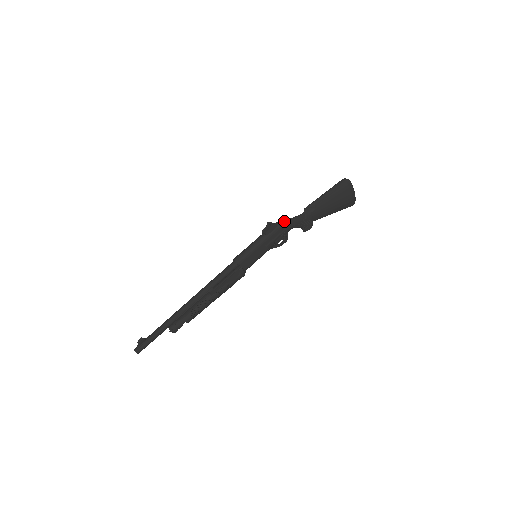
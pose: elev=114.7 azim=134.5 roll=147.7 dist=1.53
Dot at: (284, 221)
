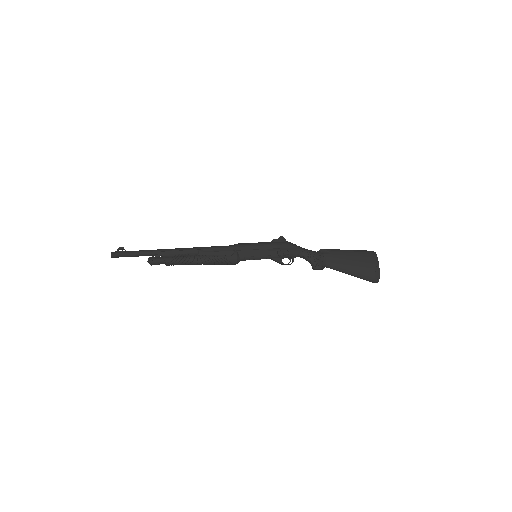
Dot at: (295, 244)
